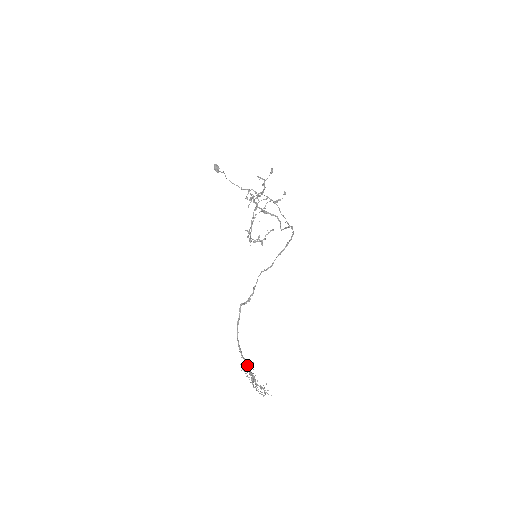
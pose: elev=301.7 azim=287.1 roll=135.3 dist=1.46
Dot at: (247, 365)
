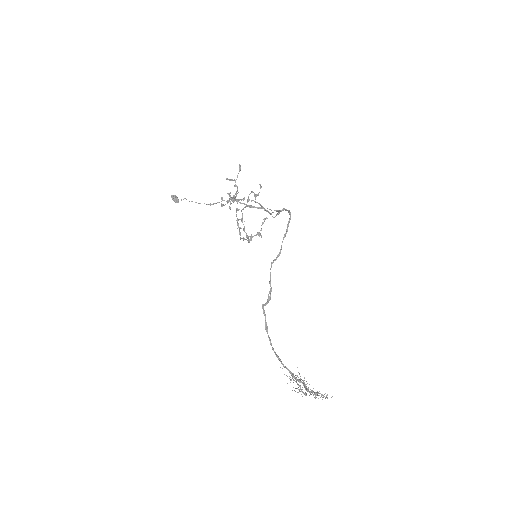
Dot at: (292, 374)
